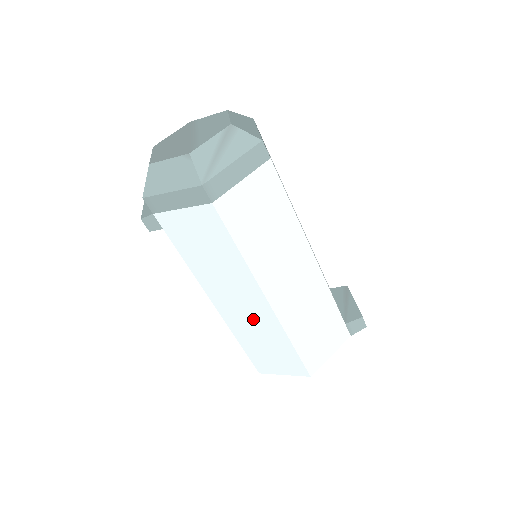
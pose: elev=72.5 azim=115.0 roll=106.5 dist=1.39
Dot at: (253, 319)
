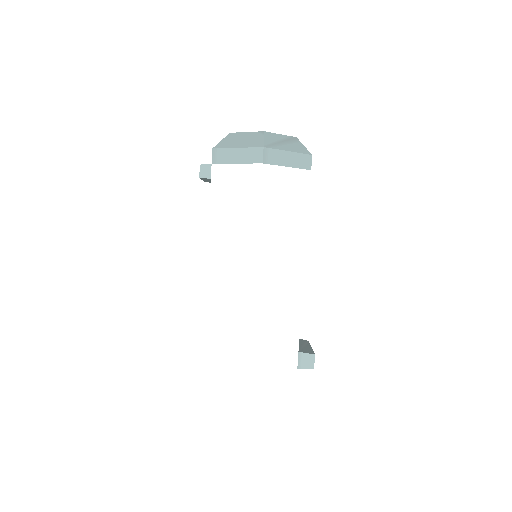
Dot at: (232, 289)
